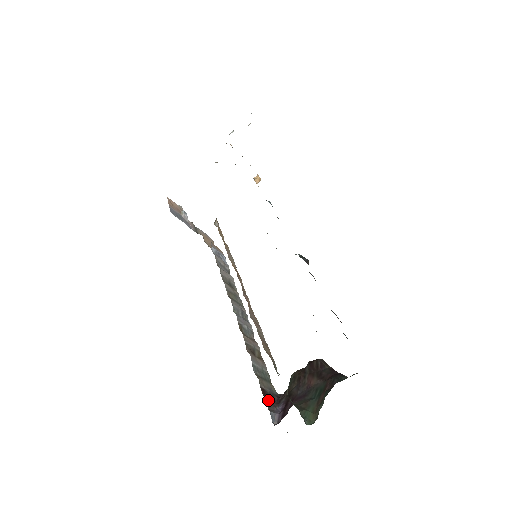
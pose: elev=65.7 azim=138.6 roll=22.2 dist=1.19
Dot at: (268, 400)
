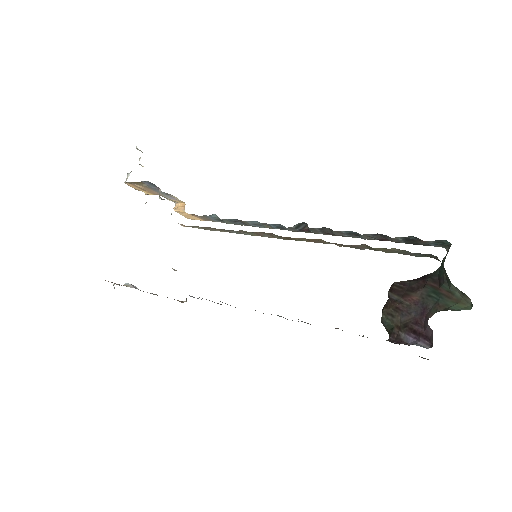
Dot at: occluded
